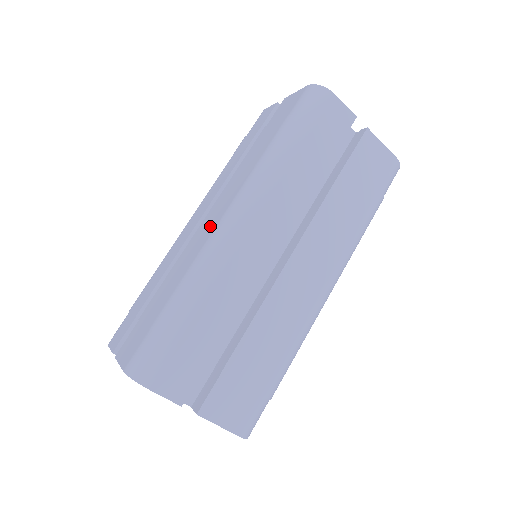
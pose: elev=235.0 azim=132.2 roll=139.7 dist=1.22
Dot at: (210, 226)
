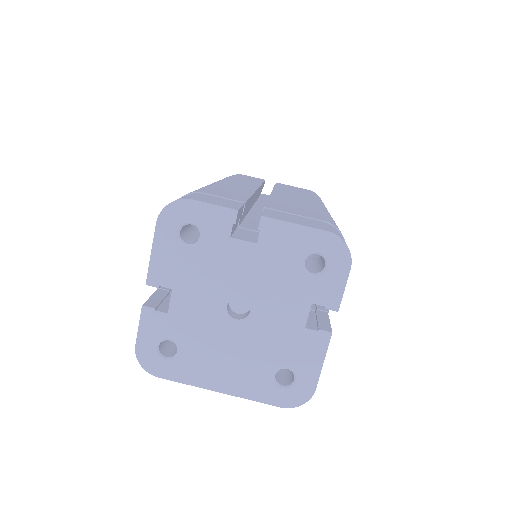
Dot at: occluded
